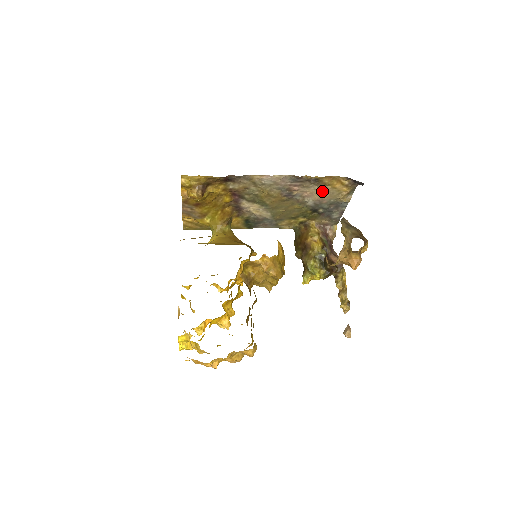
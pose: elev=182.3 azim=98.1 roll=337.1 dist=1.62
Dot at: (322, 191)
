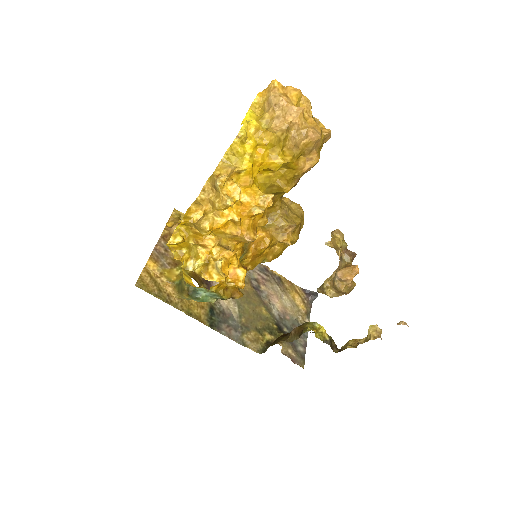
Dot at: (284, 299)
